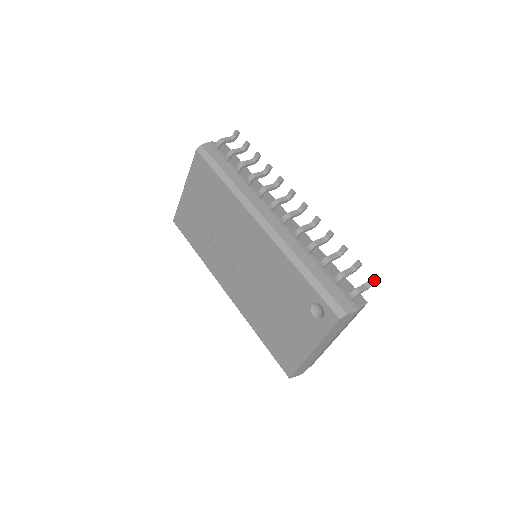
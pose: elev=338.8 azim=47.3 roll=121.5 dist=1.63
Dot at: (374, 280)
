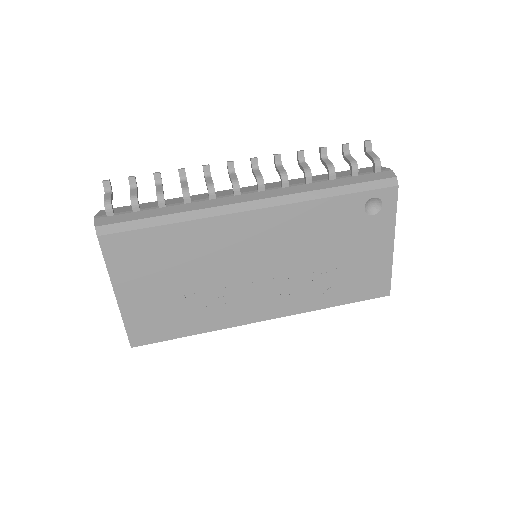
Dot at: (370, 141)
